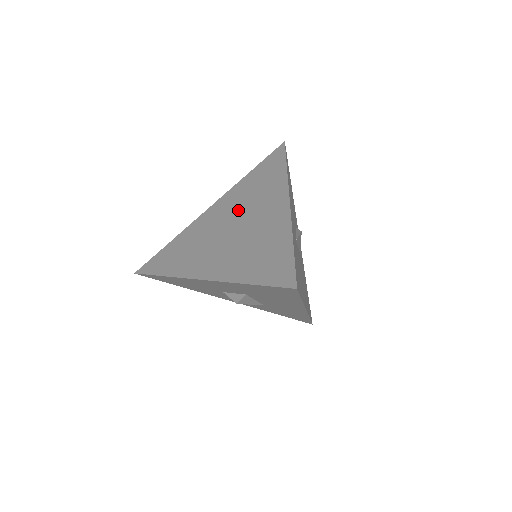
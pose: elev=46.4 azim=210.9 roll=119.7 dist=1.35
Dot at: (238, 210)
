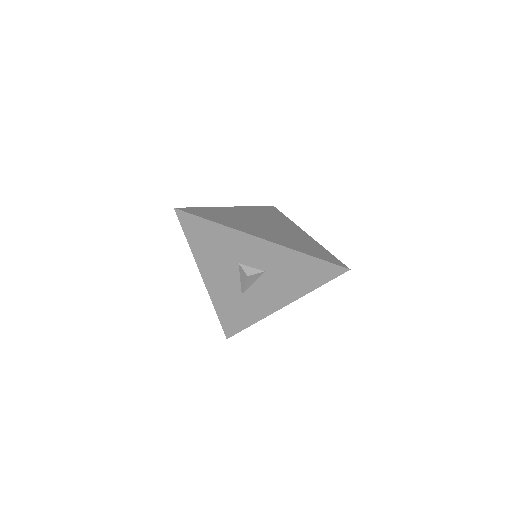
Dot at: (264, 219)
